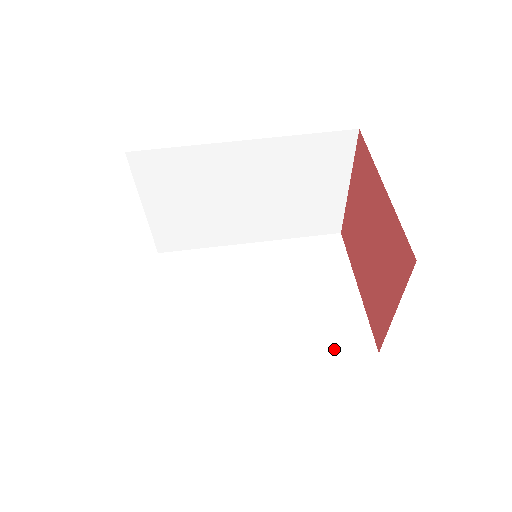
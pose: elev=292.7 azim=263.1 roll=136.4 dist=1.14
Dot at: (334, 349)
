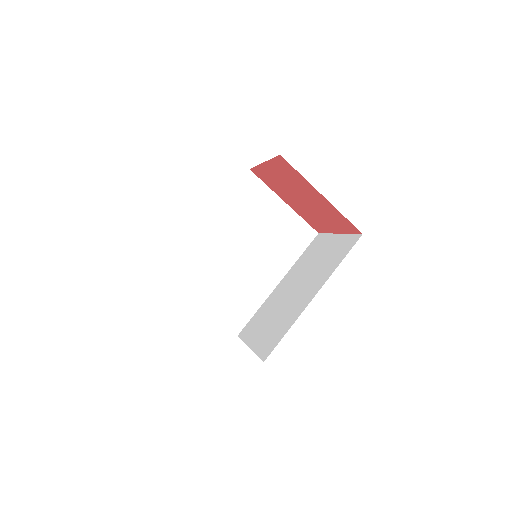
Dot at: (299, 249)
